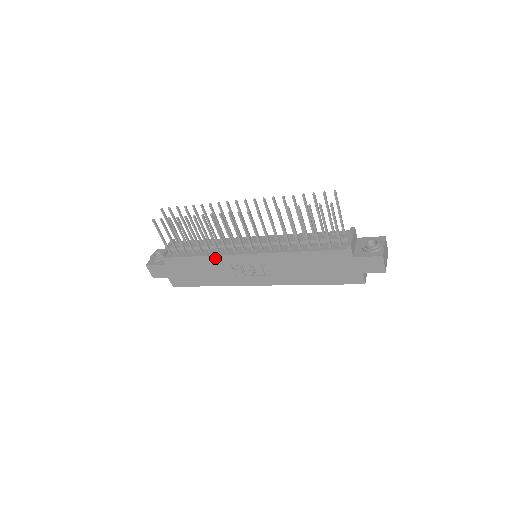
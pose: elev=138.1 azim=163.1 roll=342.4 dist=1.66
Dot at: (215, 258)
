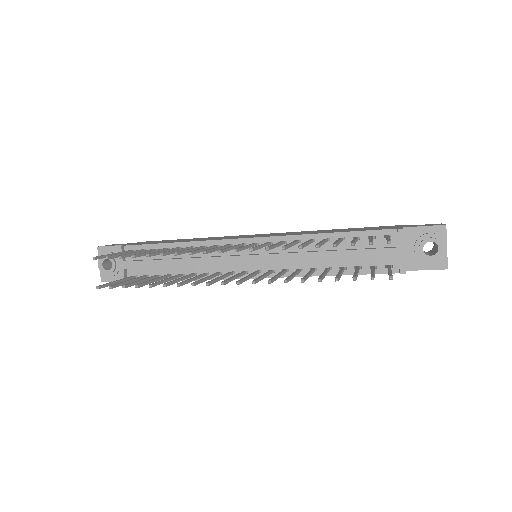
Dot at: occluded
